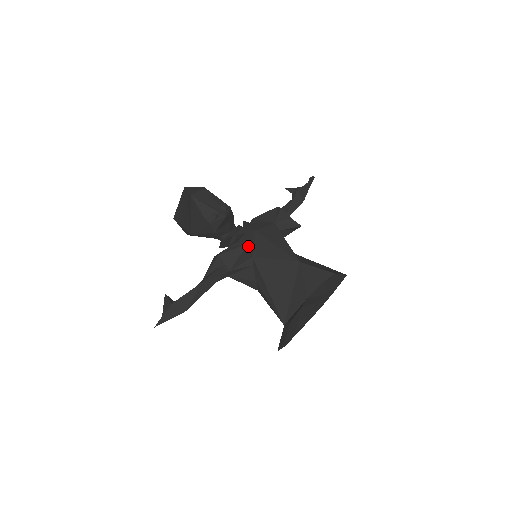
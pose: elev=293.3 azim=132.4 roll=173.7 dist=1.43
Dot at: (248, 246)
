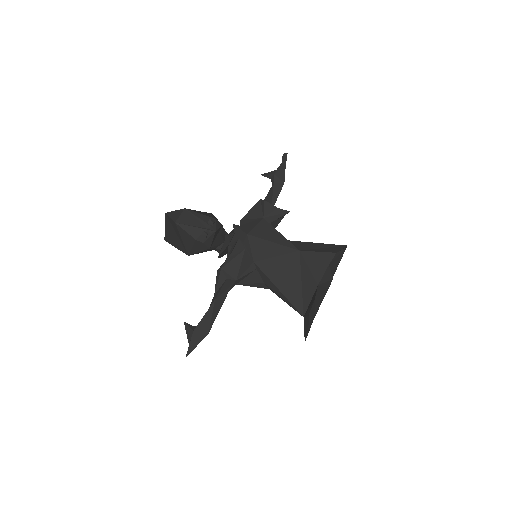
Dot at: (246, 251)
